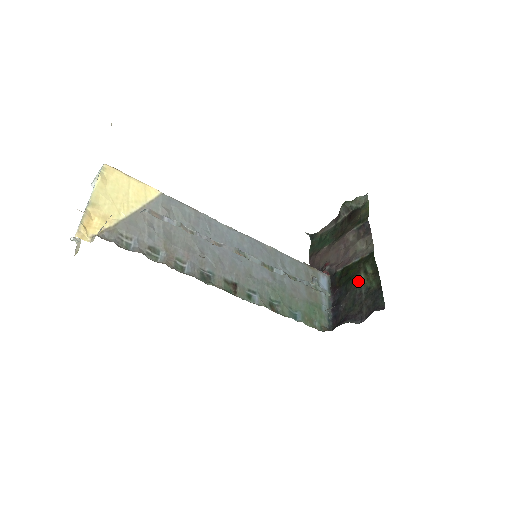
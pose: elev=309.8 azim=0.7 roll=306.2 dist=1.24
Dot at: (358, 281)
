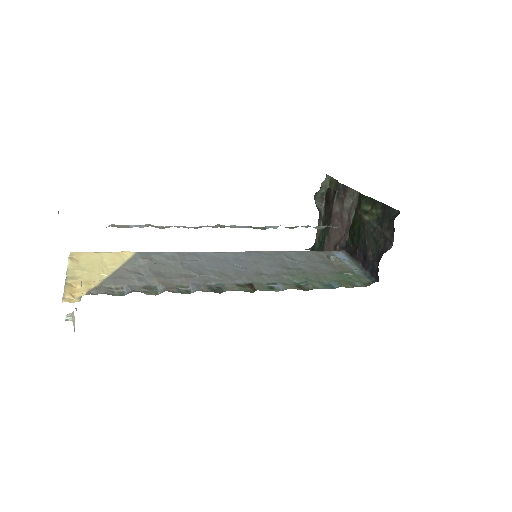
Dot at: (366, 224)
